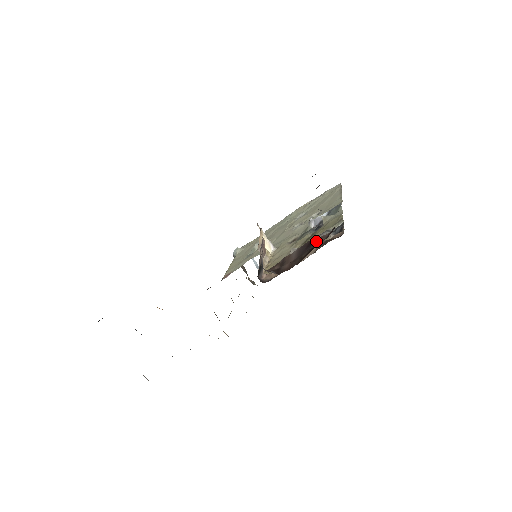
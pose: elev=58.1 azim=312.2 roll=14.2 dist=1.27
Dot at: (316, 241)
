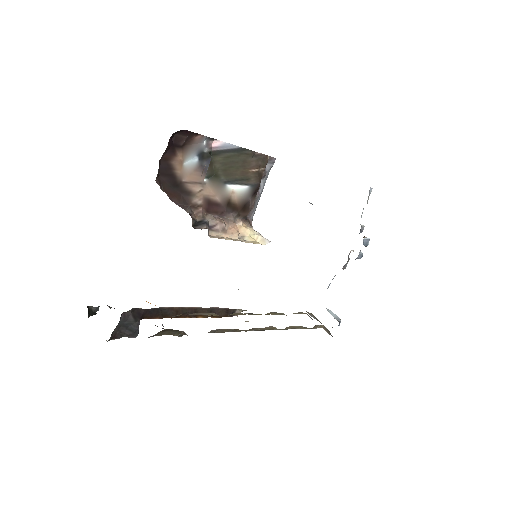
Dot at: occluded
